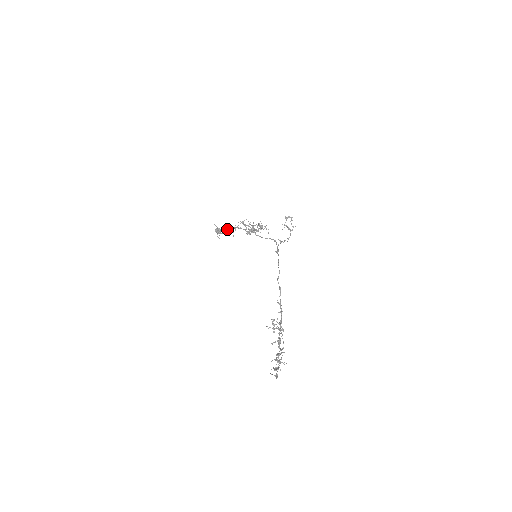
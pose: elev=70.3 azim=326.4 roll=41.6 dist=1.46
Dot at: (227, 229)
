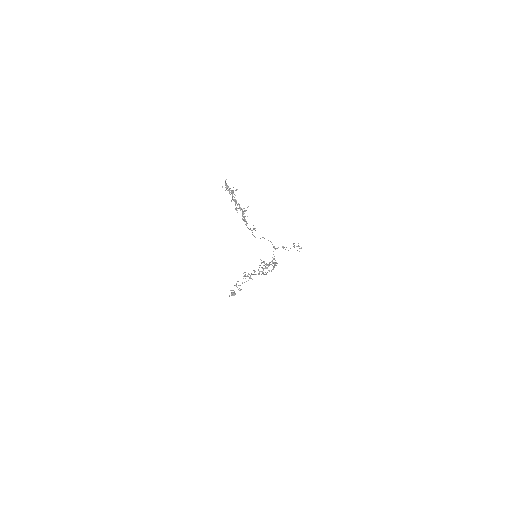
Dot at: occluded
